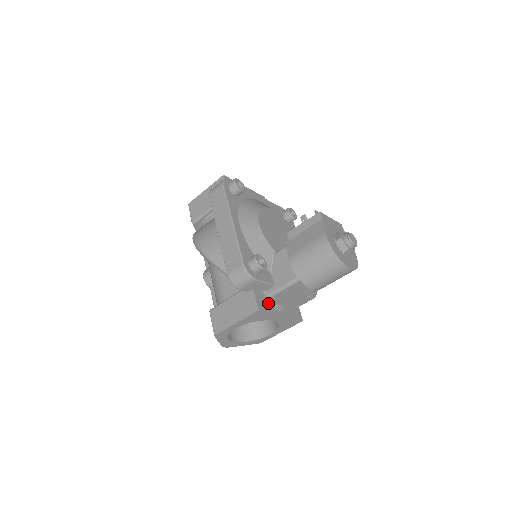
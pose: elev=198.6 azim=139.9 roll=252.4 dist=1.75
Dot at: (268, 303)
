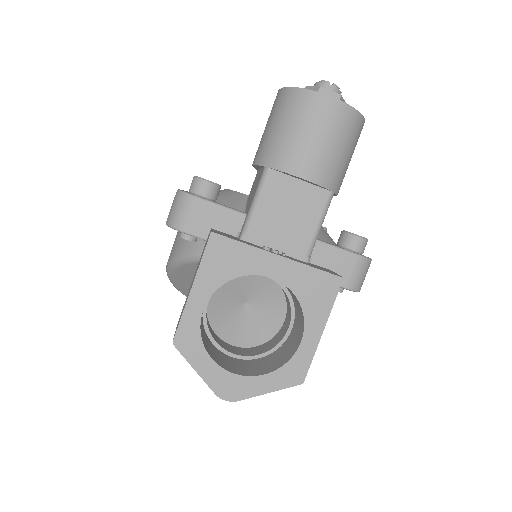
Dot at: (244, 241)
